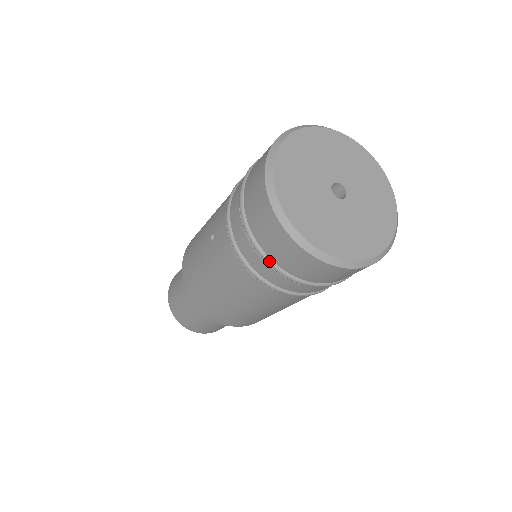
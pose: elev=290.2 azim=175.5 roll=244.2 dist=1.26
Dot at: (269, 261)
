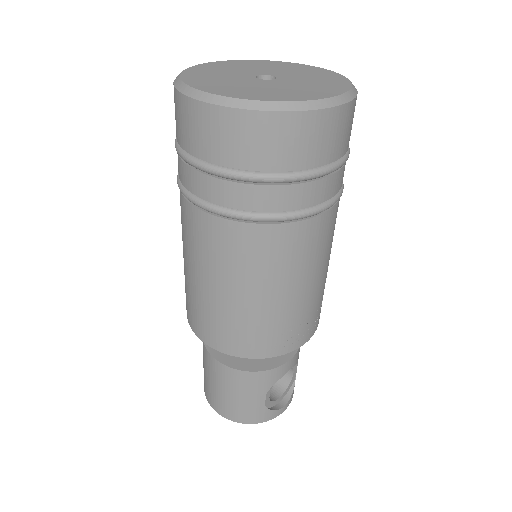
Dot at: (176, 139)
